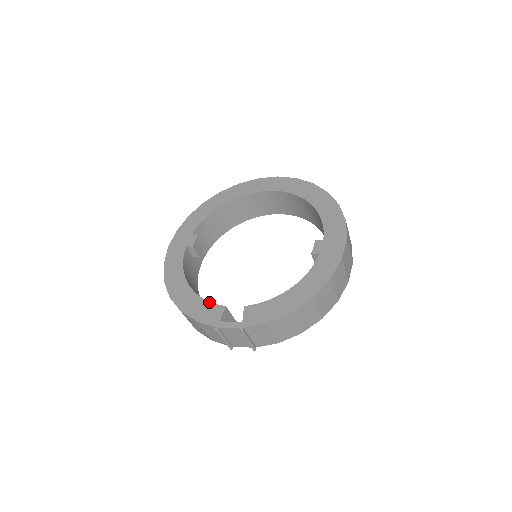
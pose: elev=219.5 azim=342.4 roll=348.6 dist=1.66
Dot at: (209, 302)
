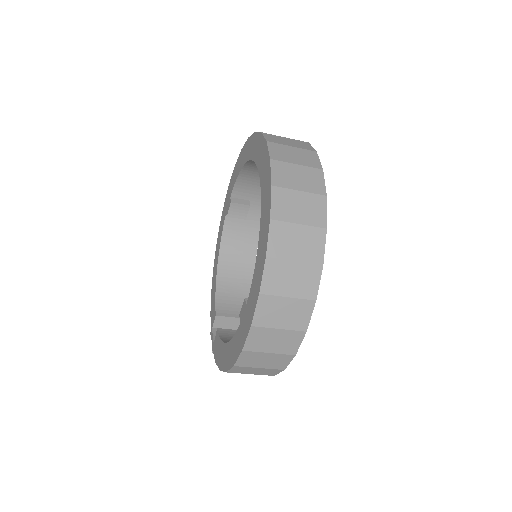
Dot at: (215, 300)
